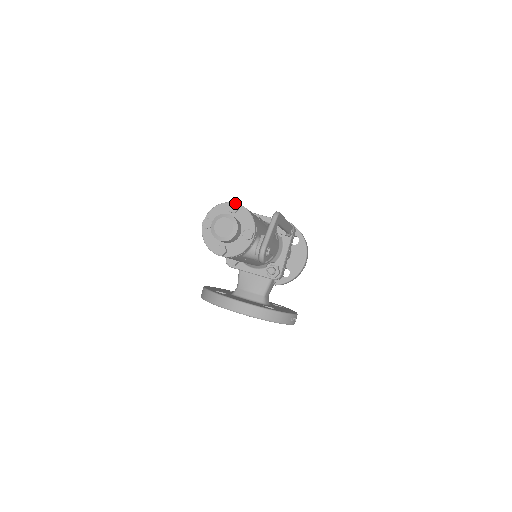
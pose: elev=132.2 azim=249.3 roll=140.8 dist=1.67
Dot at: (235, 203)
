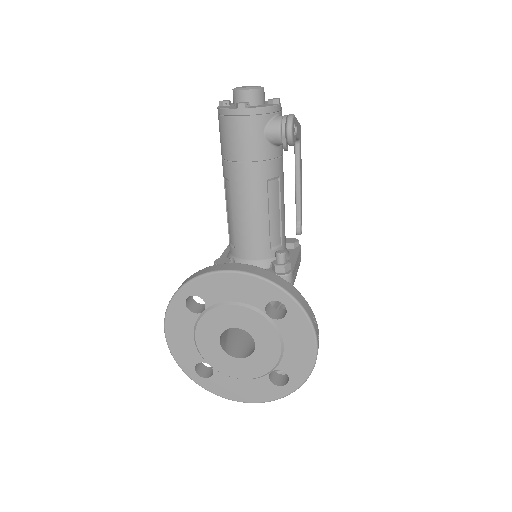
Dot at: occluded
